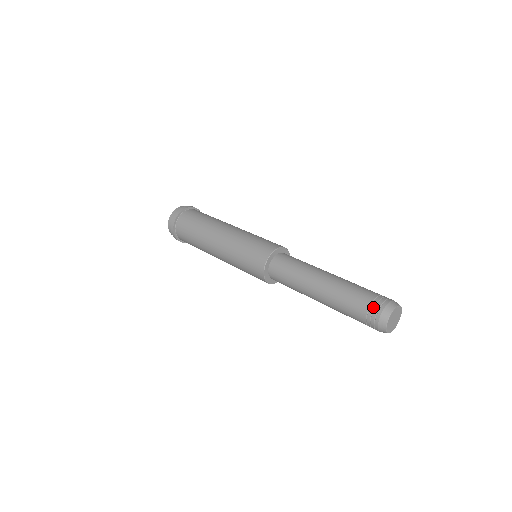
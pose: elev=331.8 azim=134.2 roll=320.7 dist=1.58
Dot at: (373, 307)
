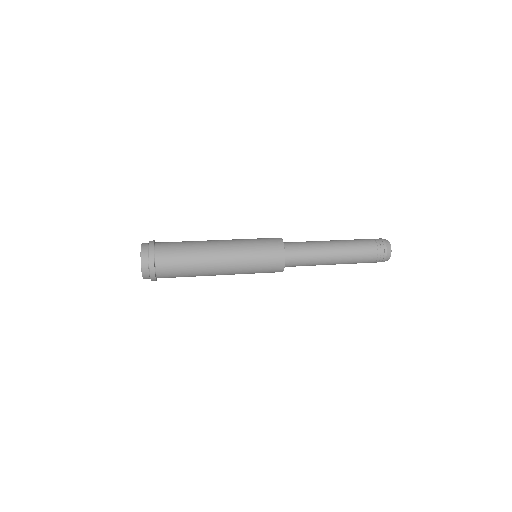
Dot at: (379, 245)
